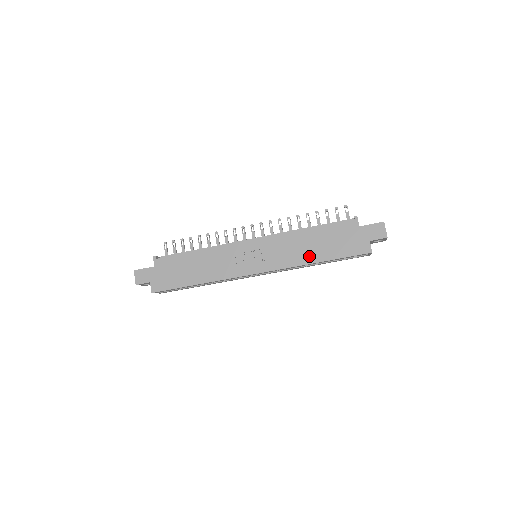
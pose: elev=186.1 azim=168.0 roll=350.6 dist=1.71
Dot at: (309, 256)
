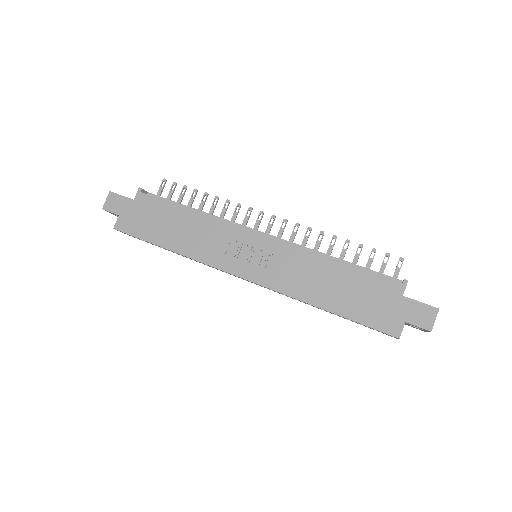
Dot at: (317, 295)
